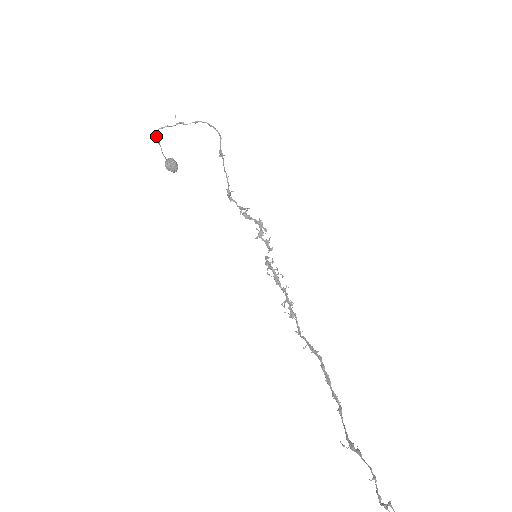
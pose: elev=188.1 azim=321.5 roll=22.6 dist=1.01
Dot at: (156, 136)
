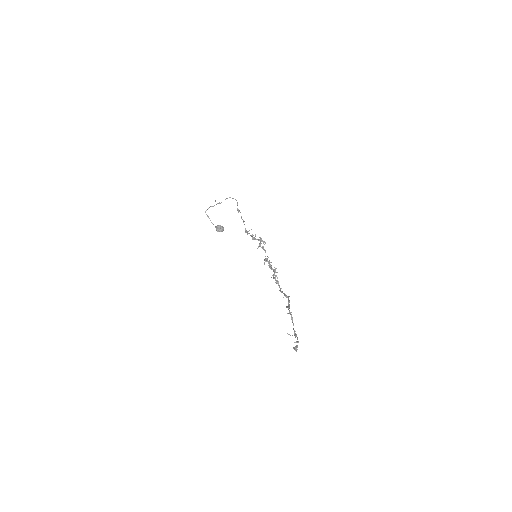
Dot at: (206, 214)
